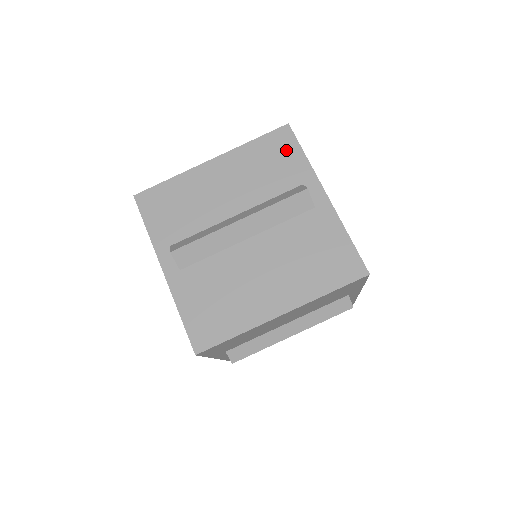
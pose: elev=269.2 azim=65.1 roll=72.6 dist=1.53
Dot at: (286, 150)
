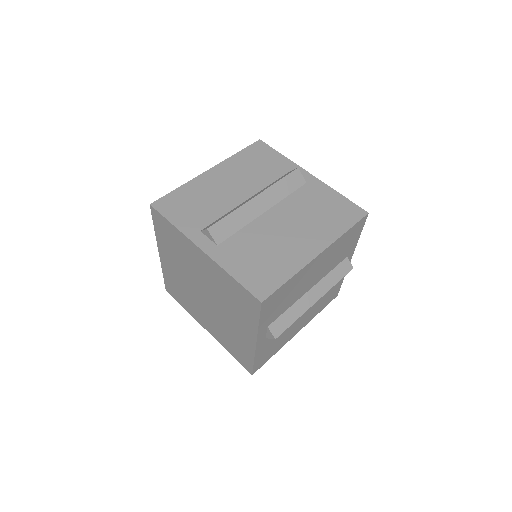
Dot at: (266, 154)
